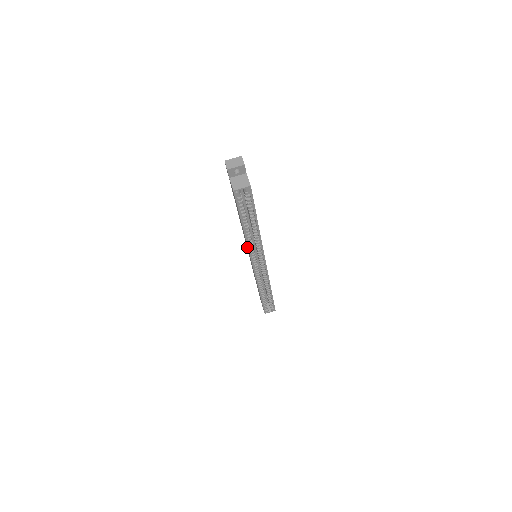
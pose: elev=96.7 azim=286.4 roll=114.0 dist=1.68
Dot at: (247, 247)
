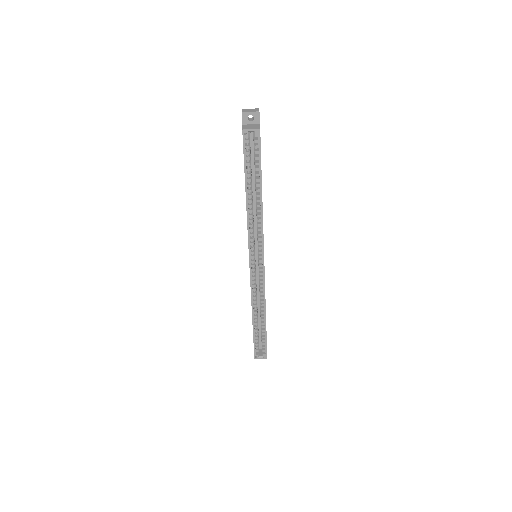
Dot at: occluded
